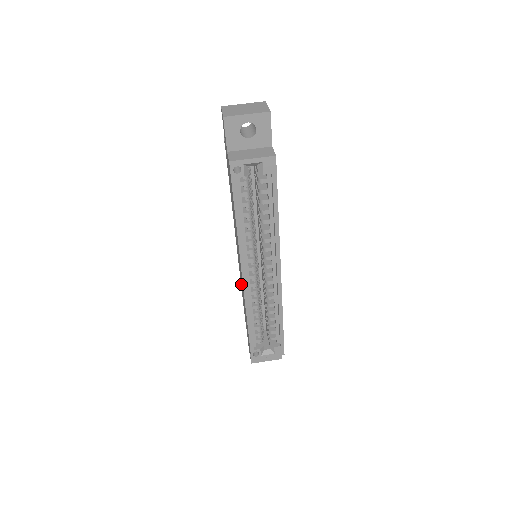
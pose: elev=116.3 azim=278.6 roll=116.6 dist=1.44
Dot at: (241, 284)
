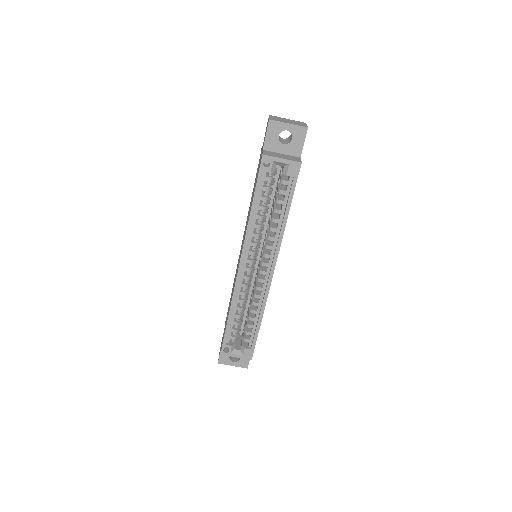
Dot at: occluded
